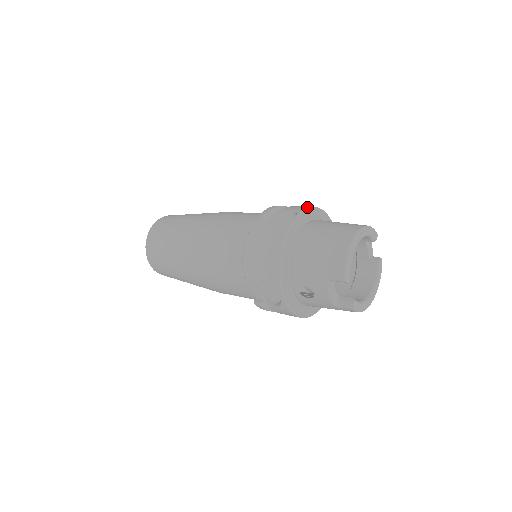
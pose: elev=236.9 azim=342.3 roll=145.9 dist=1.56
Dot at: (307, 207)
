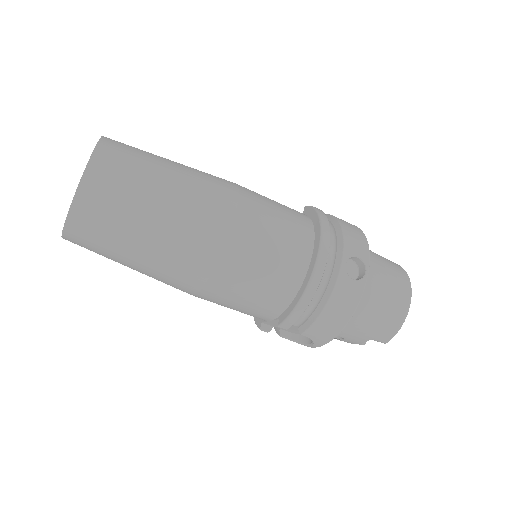
Dot at: (367, 248)
